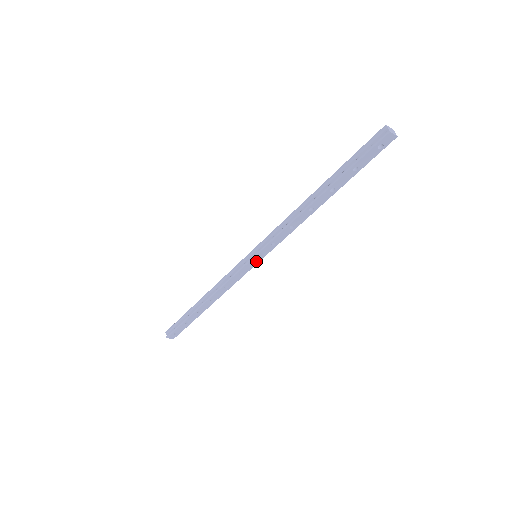
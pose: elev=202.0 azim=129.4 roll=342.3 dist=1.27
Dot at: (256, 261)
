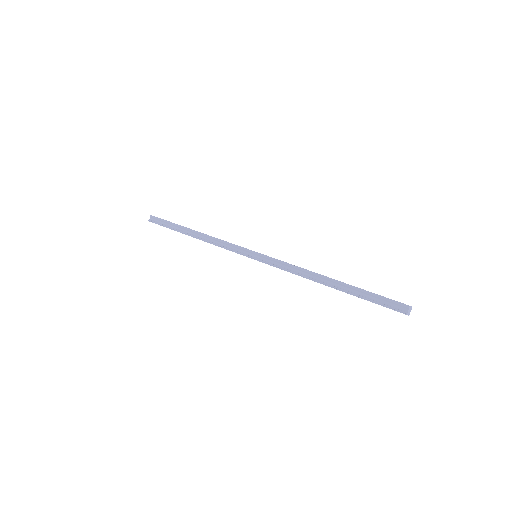
Dot at: occluded
